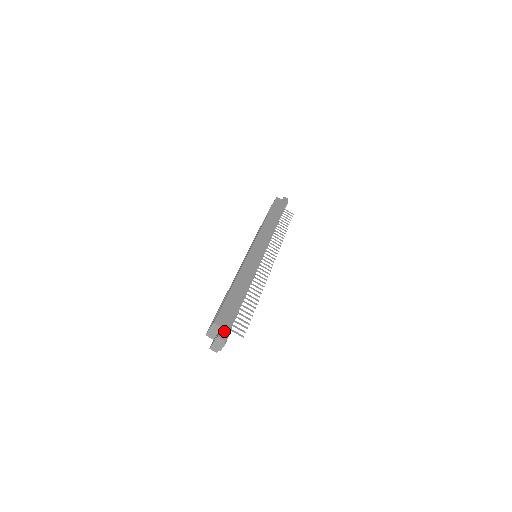
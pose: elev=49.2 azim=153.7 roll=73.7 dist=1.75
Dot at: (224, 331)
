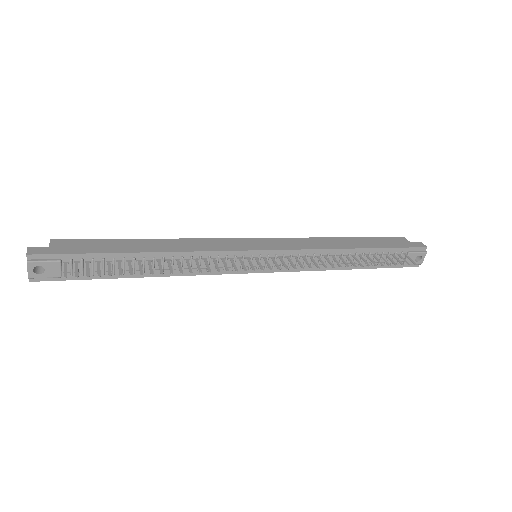
Dot at: (44, 250)
